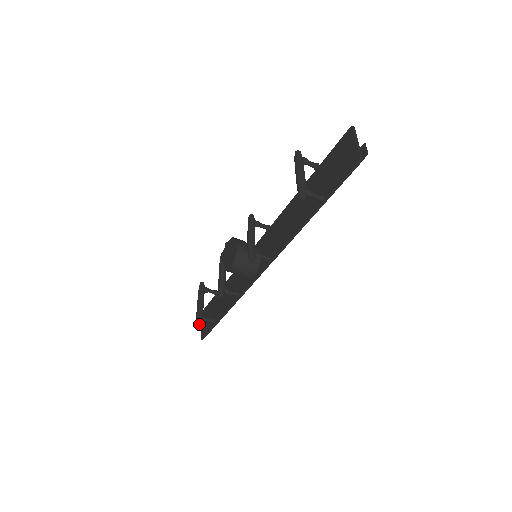
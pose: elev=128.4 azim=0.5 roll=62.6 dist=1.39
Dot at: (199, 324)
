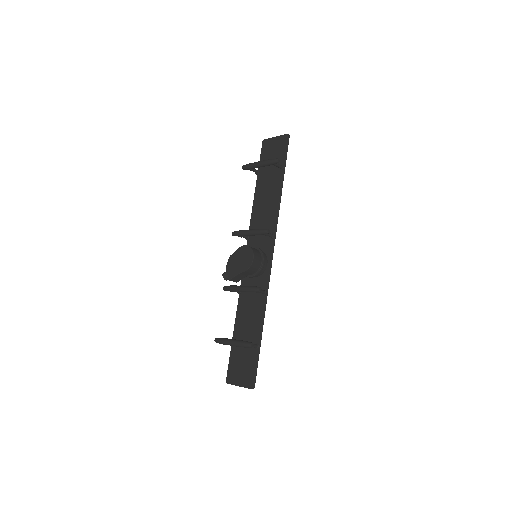
Dot at: (252, 345)
